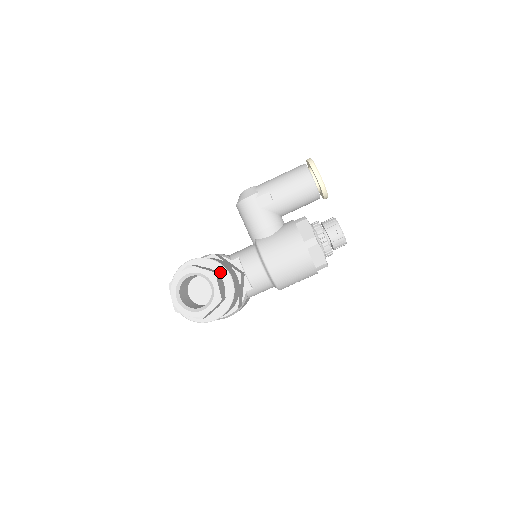
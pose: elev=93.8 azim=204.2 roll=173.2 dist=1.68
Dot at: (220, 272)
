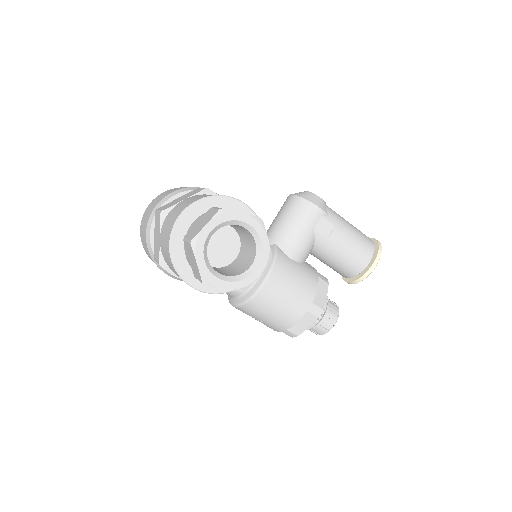
Dot at: occluded
